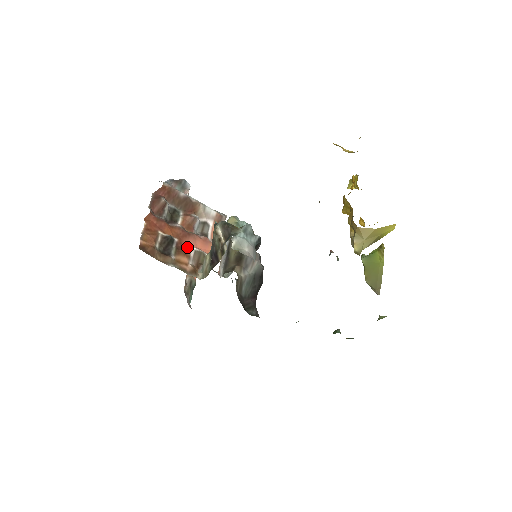
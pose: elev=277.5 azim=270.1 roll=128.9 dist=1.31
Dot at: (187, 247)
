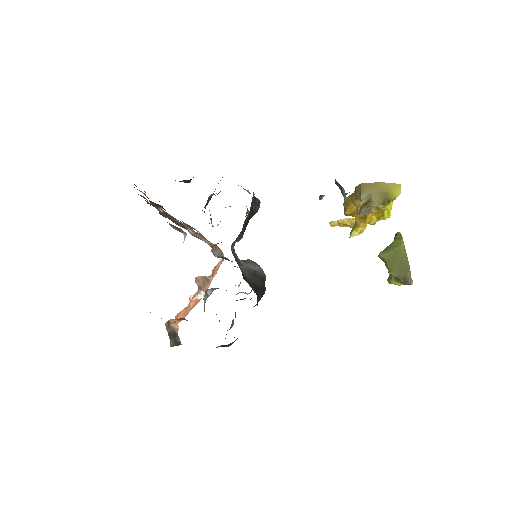
Dot at: occluded
